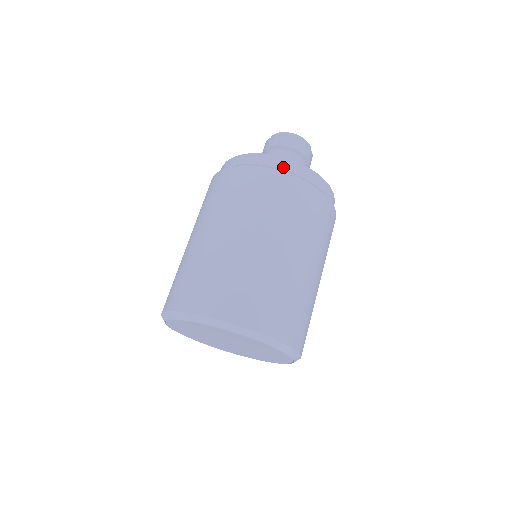
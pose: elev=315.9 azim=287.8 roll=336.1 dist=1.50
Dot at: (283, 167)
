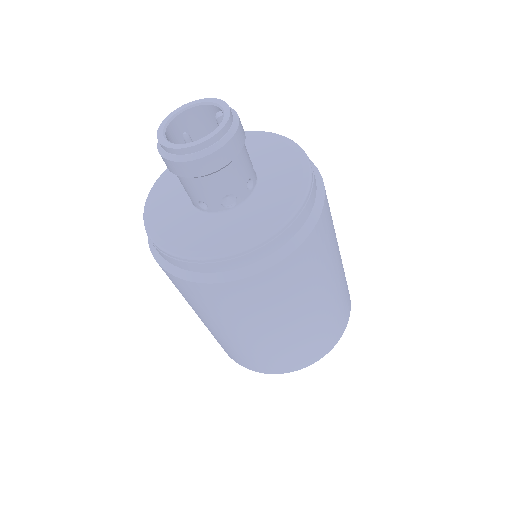
Dot at: (275, 249)
